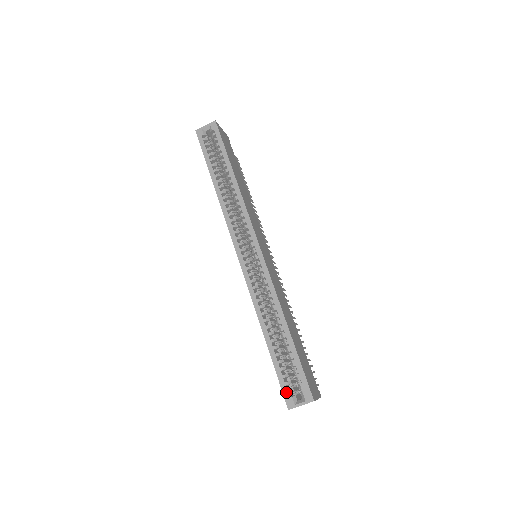
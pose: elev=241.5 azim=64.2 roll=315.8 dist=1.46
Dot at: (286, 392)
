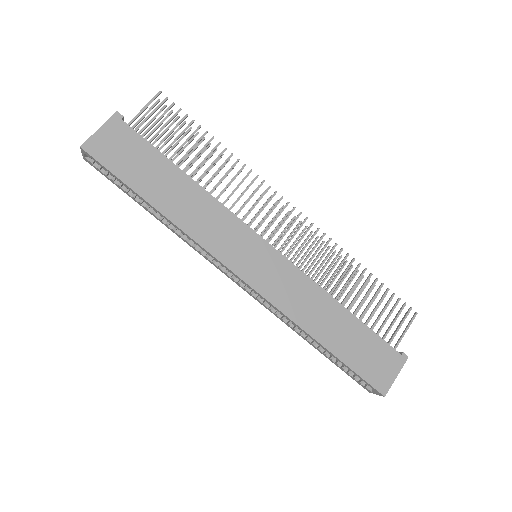
Dot at: (358, 383)
